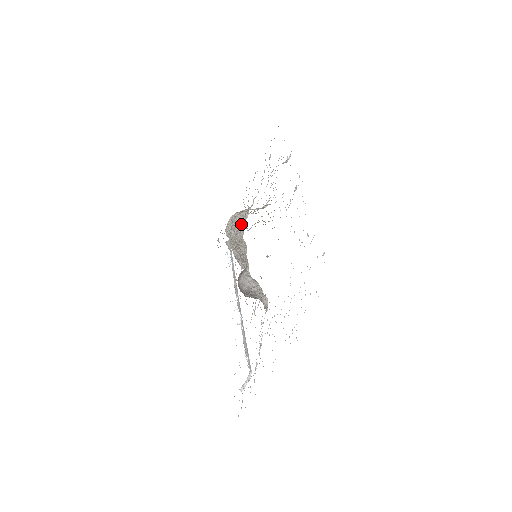
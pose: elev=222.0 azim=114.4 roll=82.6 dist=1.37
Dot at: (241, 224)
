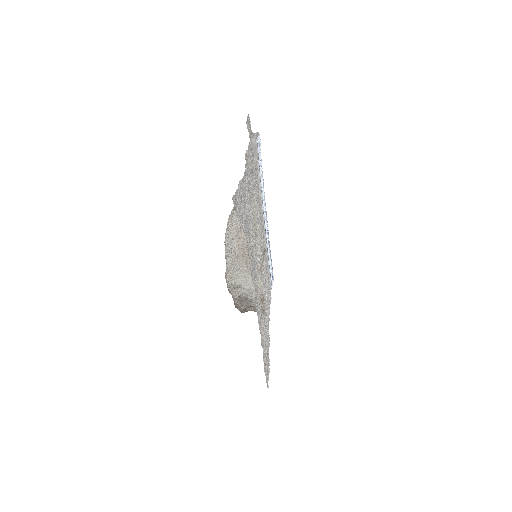
Dot at: occluded
